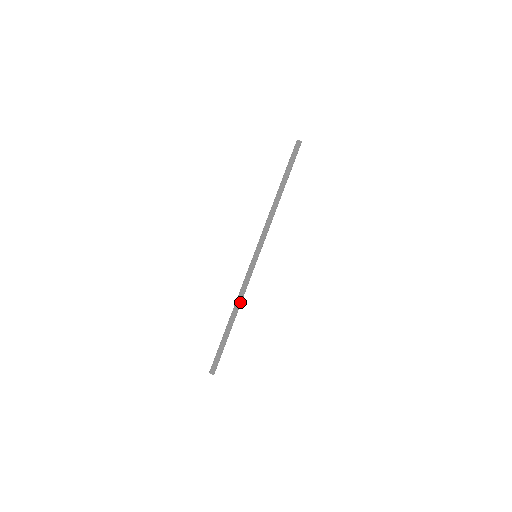
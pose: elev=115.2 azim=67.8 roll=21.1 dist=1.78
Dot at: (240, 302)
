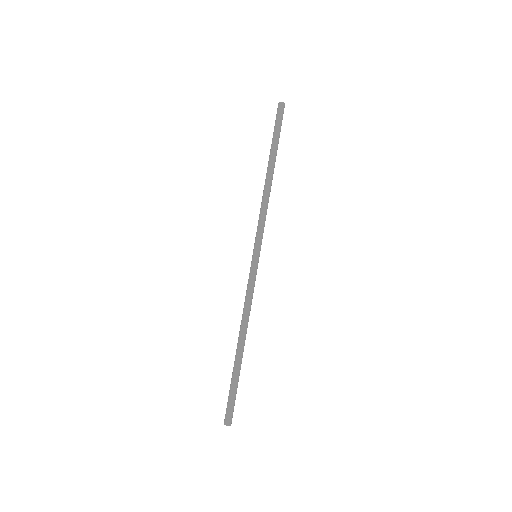
Dot at: (247, 320)
